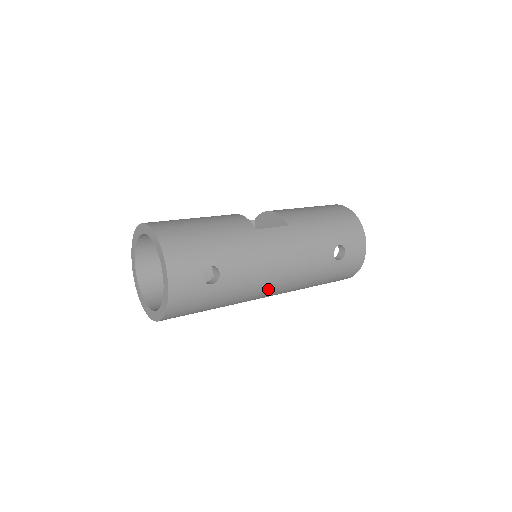
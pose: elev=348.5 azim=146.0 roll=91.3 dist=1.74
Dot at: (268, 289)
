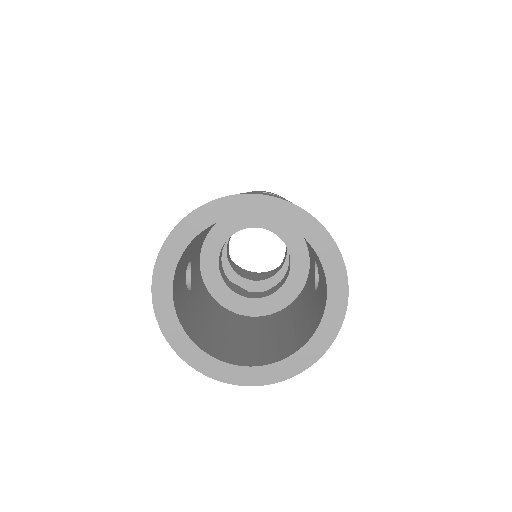
Dot at: occluded
